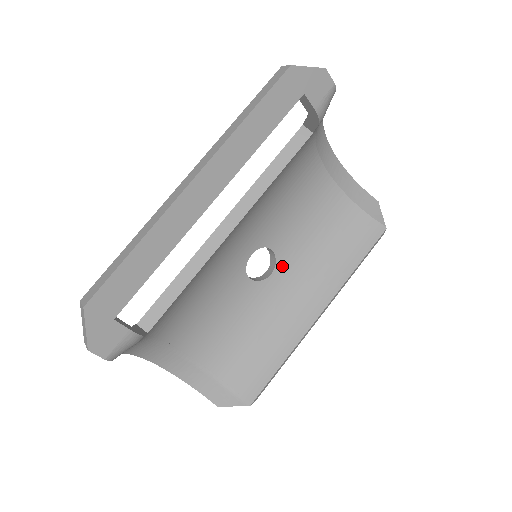
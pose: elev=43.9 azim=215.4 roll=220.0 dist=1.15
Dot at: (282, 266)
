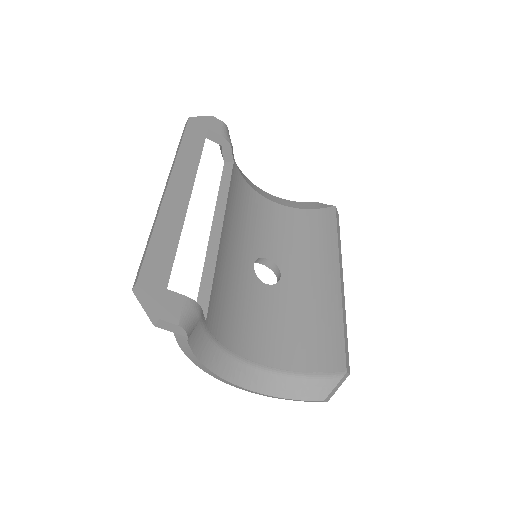
Dot at: (285, 267)
